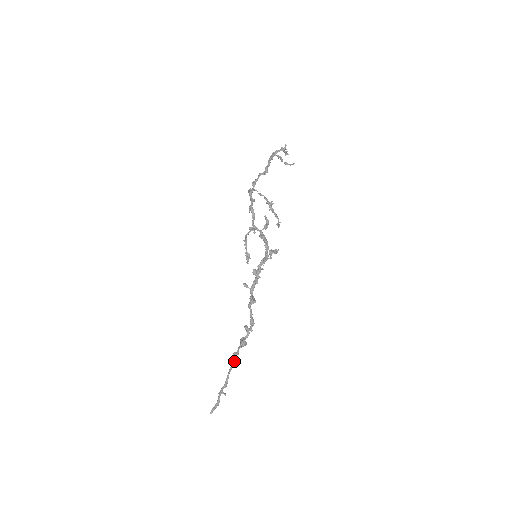
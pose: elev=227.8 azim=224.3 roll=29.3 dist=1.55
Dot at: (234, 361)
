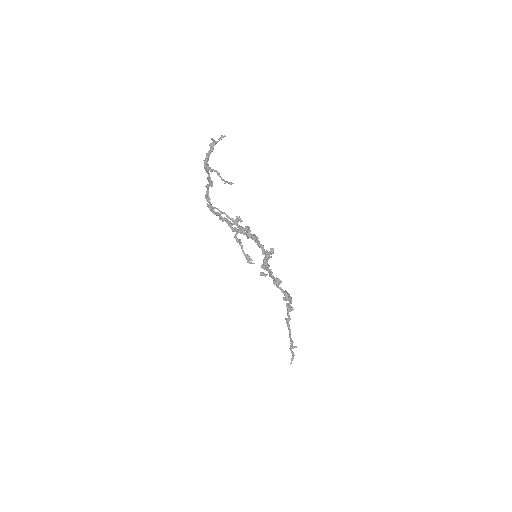
Dot at: (289, 327)
